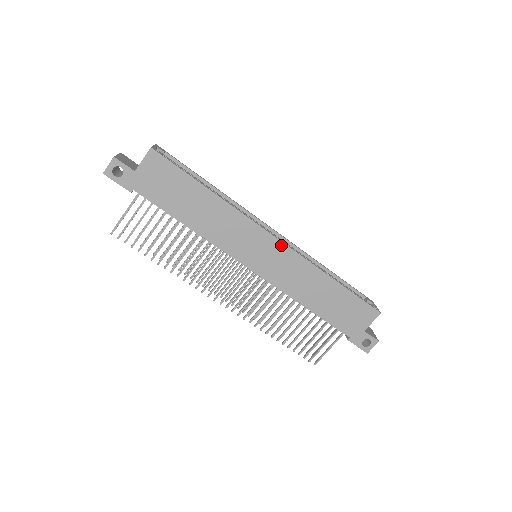
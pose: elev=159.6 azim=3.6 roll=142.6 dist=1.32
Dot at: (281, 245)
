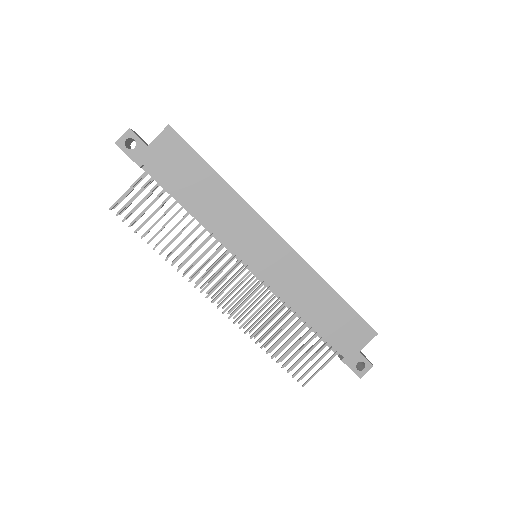
Dot at: (284, 245)
